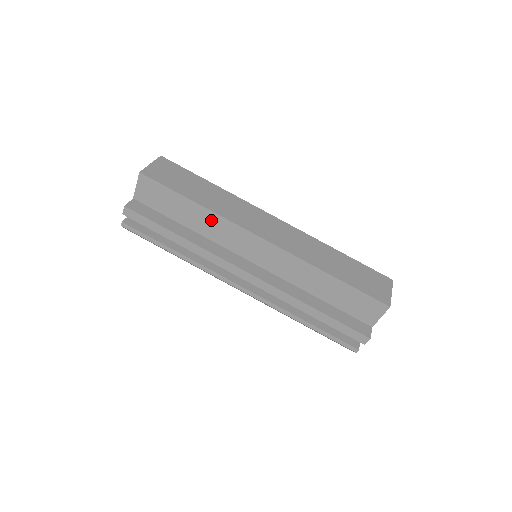
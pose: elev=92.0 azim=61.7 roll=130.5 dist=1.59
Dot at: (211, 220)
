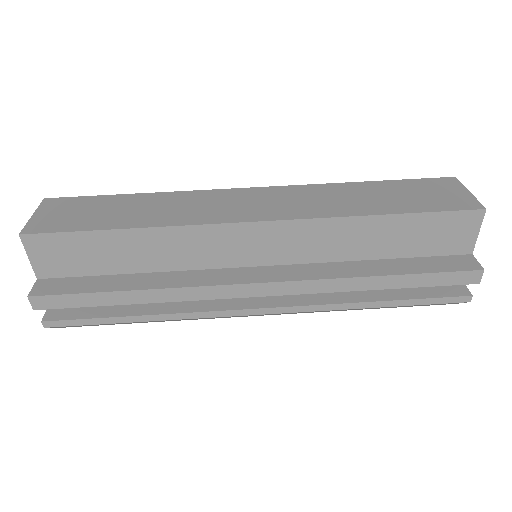
Dot at: (164, 241)
